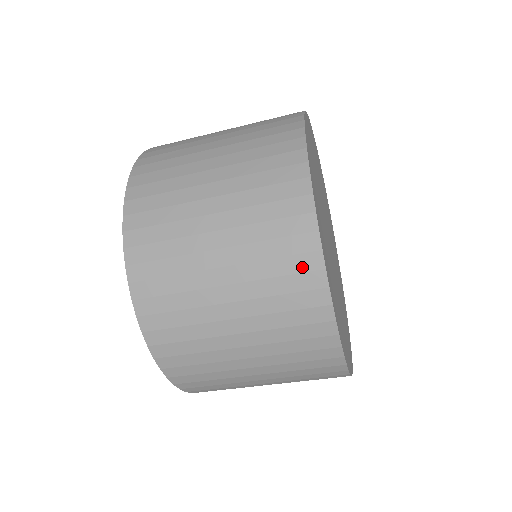
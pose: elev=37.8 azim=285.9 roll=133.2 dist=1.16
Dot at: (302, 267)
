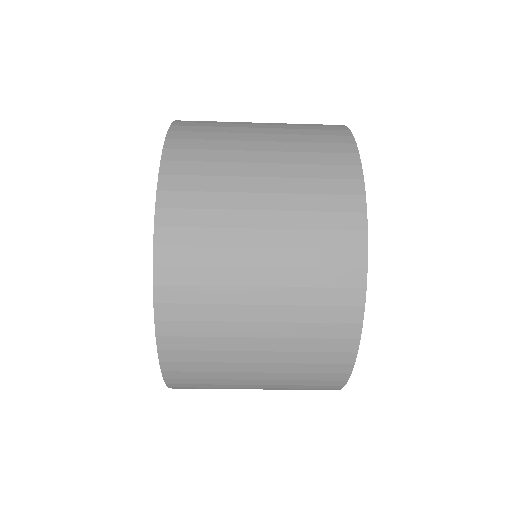
Dot at: occluded
